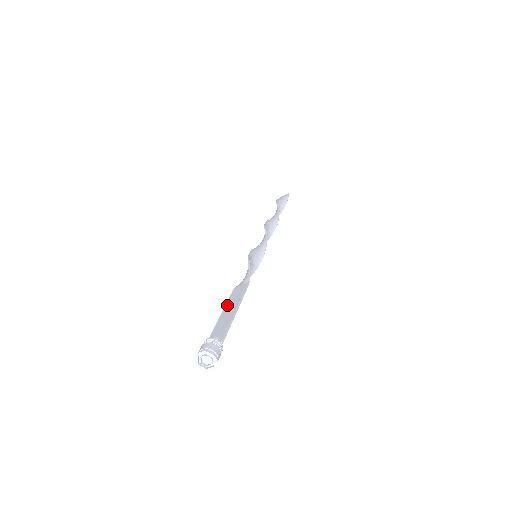
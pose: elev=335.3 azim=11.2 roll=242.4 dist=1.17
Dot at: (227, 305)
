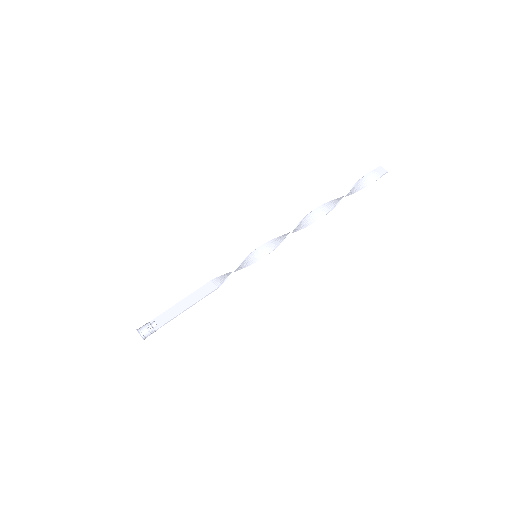
Dot at: (190, 296)
